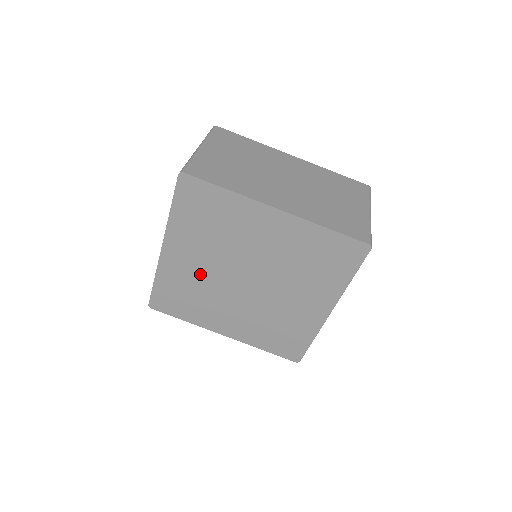
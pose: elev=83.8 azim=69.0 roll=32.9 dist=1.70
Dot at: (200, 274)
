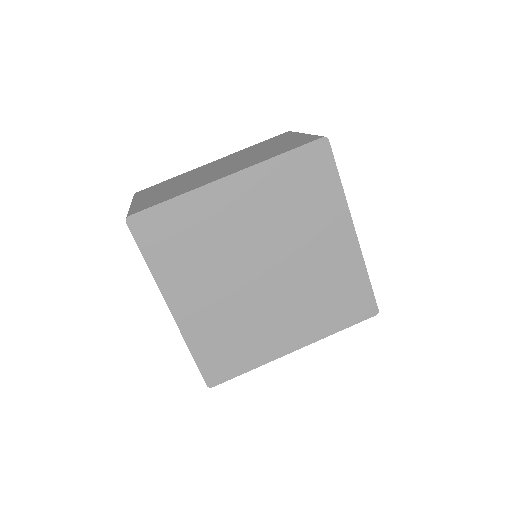
Dot at: (222, 305)
